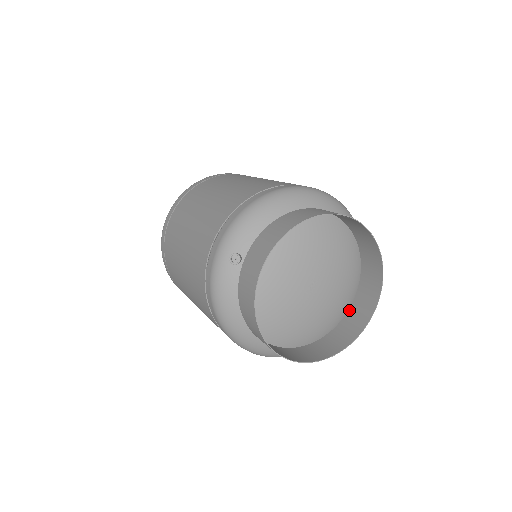
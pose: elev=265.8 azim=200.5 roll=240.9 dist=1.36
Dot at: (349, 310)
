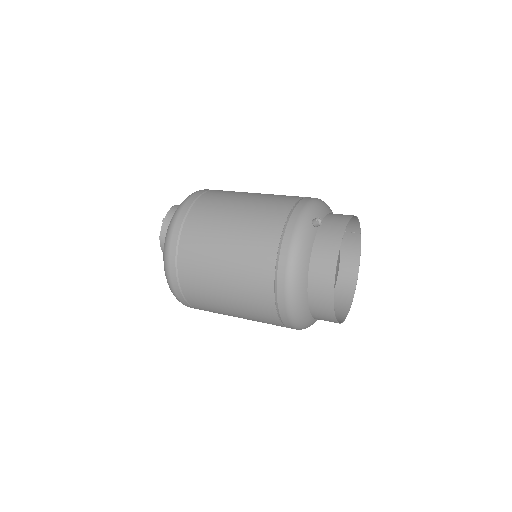
Dot at: occluded
